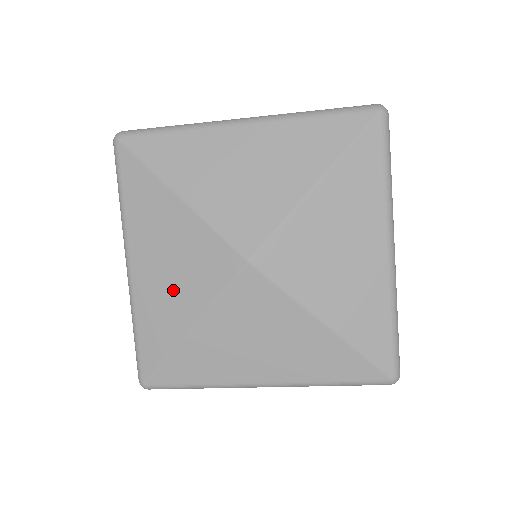
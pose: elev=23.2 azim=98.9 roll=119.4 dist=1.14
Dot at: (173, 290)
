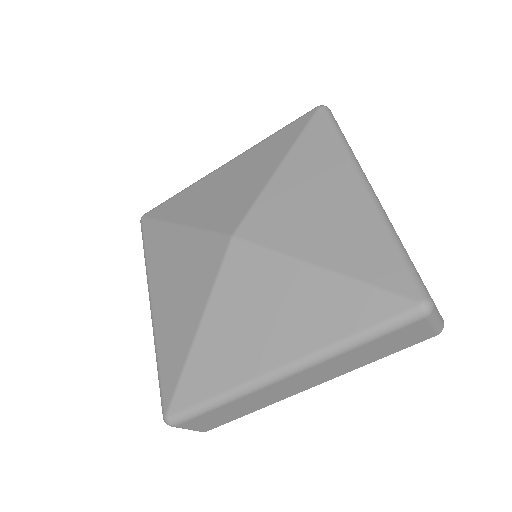
Dot at: (182, 301)
